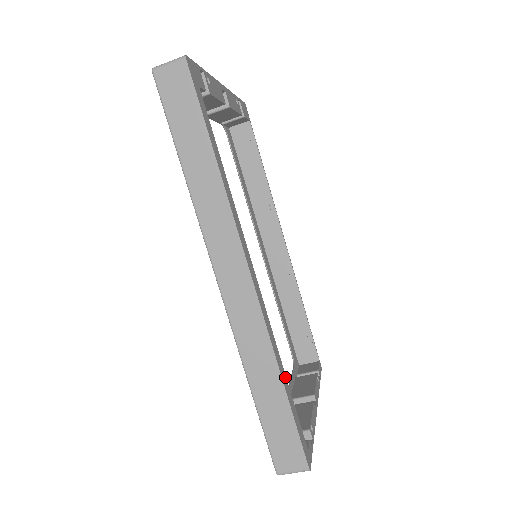
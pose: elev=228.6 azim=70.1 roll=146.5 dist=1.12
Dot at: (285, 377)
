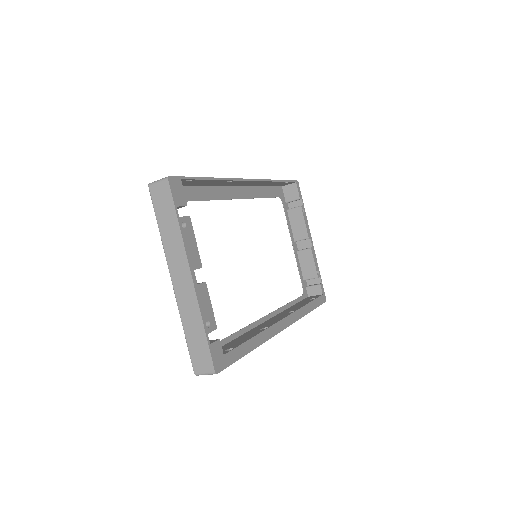
Dot at: (308, 306)
